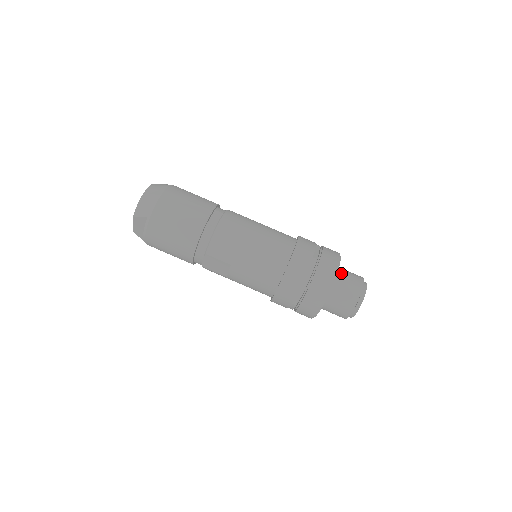
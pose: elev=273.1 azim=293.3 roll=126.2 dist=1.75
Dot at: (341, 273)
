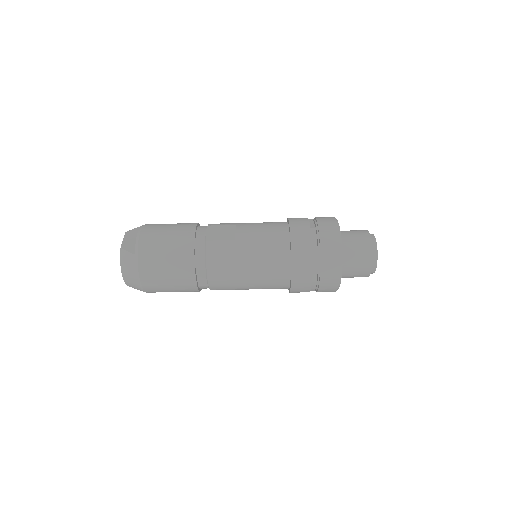
Dot at: (346, 267)
